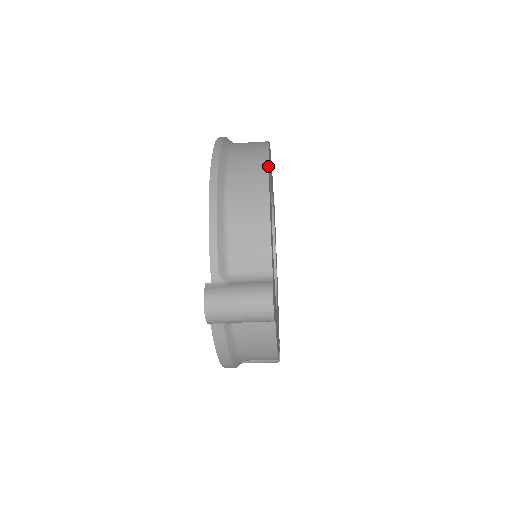
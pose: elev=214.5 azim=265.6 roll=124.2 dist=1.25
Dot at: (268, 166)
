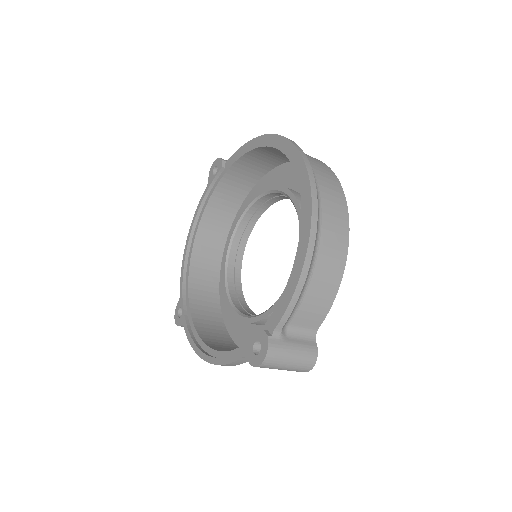
Dot at: occluded
